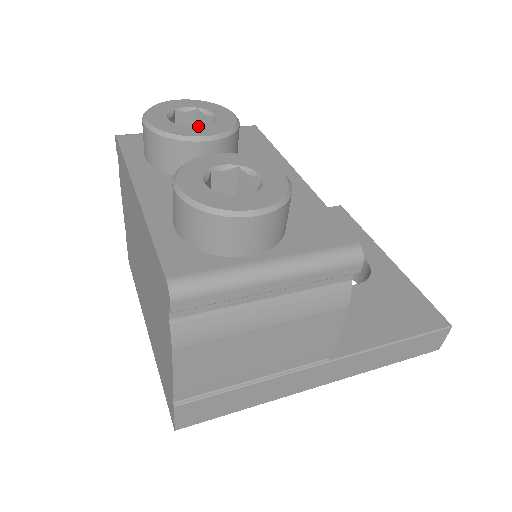
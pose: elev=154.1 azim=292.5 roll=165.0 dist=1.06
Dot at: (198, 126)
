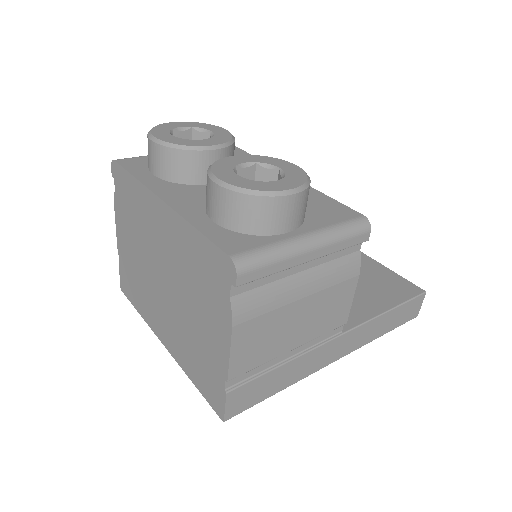
Dot at: occluded
